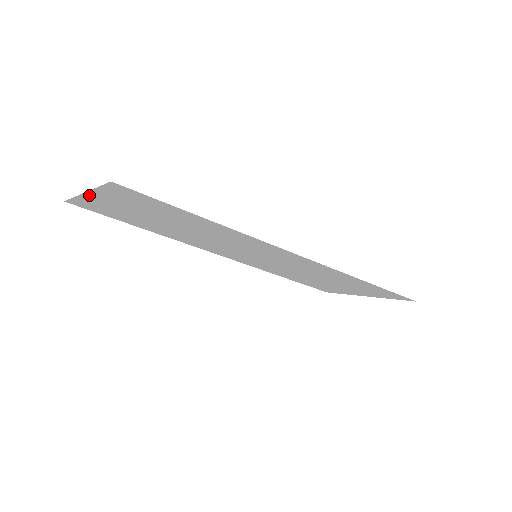
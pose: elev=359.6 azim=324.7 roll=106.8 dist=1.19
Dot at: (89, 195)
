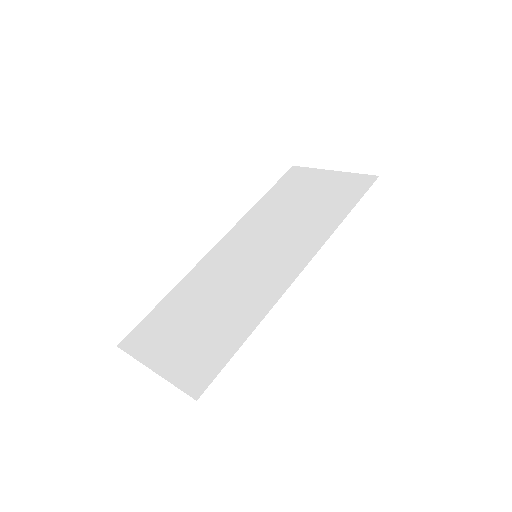
Dot at: (155, 367)
